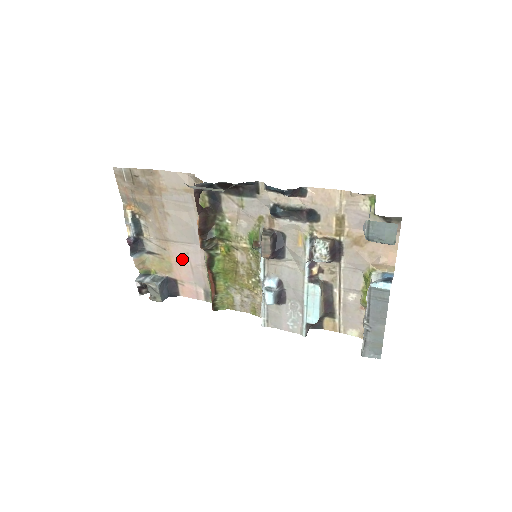
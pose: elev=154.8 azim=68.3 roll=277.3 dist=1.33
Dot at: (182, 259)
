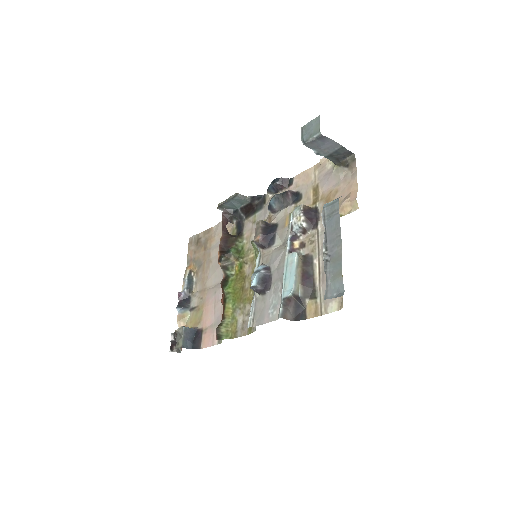
Dot at: (210, 301)
